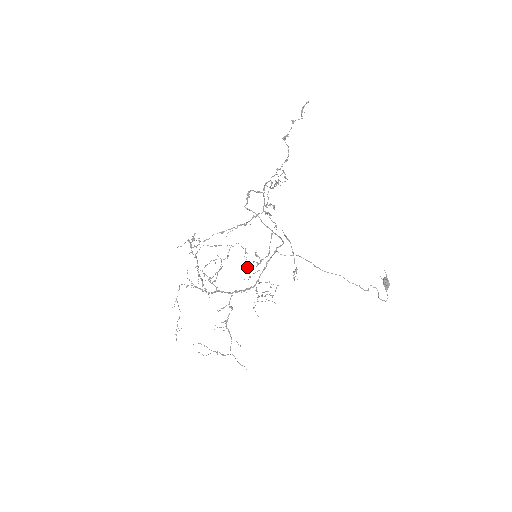
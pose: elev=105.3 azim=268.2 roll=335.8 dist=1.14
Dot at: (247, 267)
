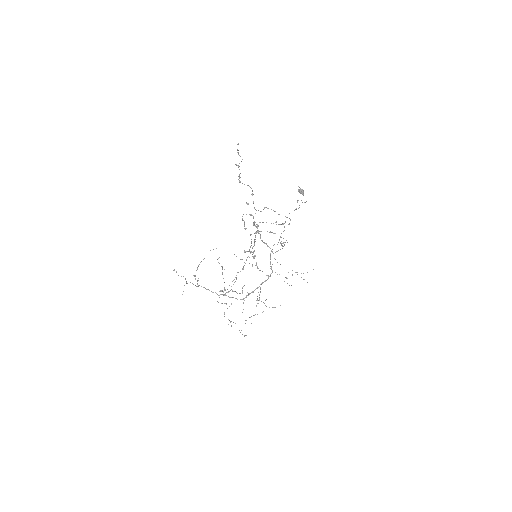
Dot at: occluded
